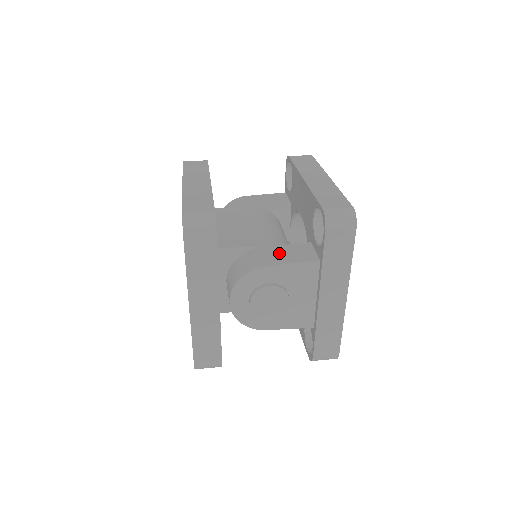
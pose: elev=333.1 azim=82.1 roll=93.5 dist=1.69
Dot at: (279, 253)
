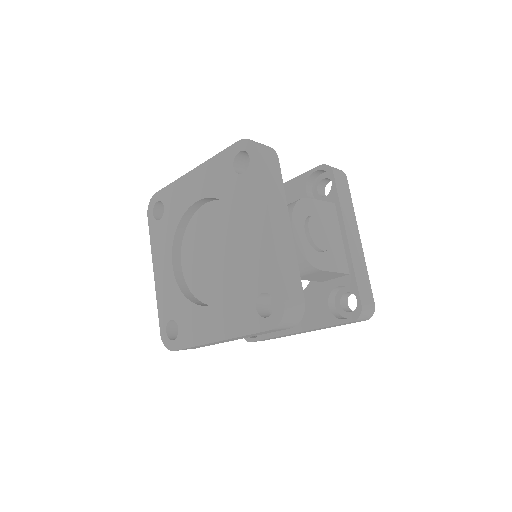
Dot at: occluded
